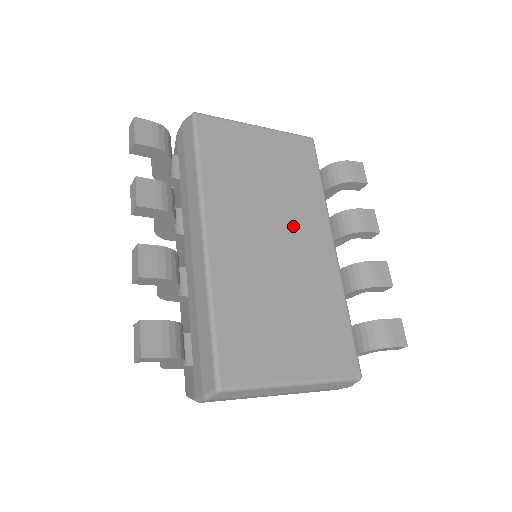
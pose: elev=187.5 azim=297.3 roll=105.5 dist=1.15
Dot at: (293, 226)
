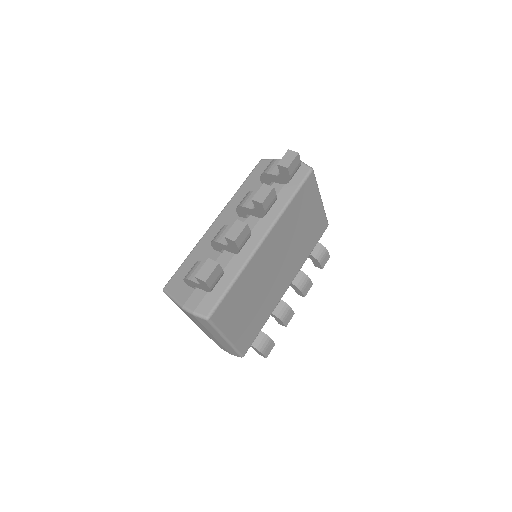
Dot at: (287, 264)
